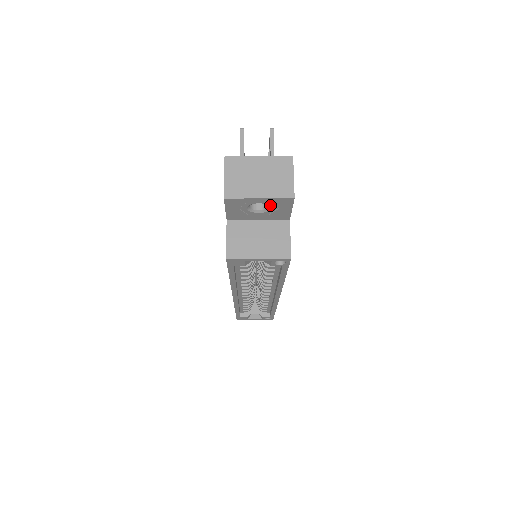
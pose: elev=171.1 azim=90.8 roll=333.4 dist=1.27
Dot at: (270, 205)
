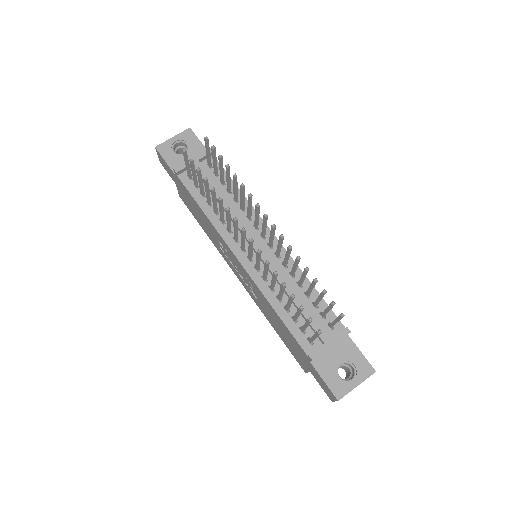
Dot at: occluded
